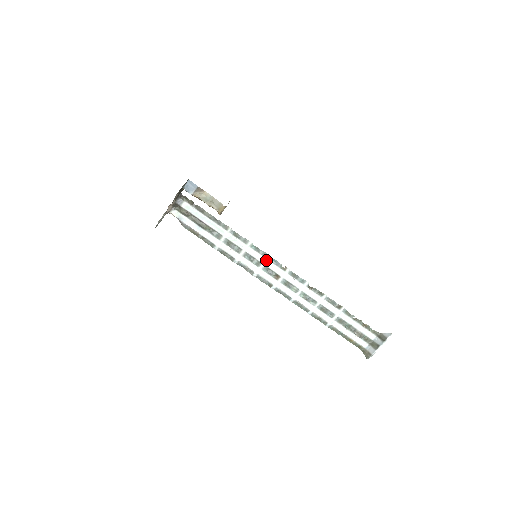
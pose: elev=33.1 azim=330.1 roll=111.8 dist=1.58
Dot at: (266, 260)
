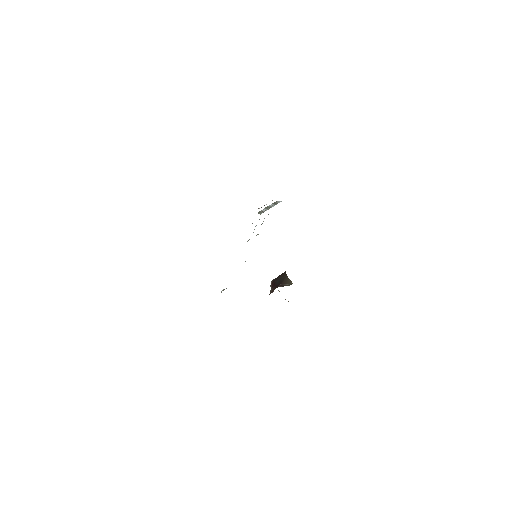
Dot at: occluded
